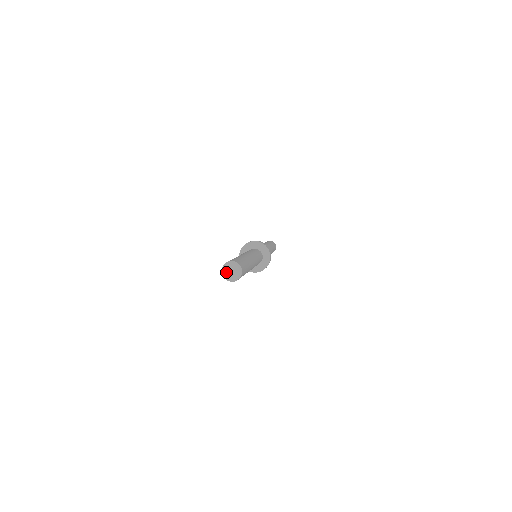
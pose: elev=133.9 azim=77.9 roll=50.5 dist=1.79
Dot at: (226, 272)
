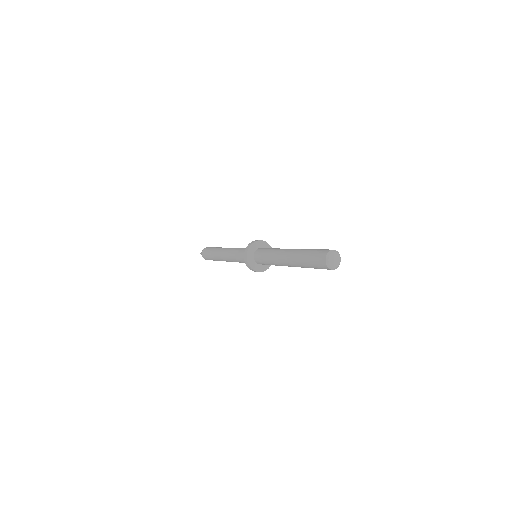
Dot at: (331, 261)
